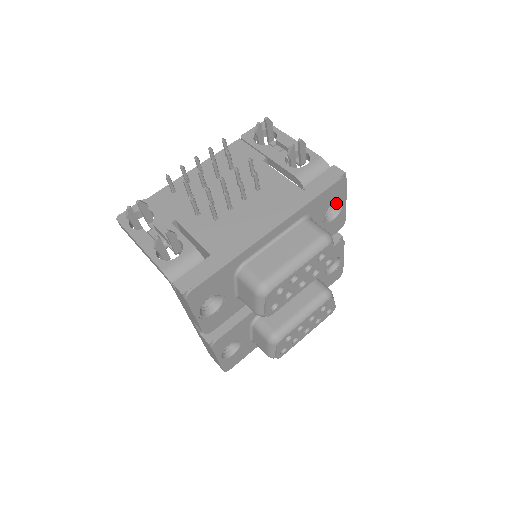
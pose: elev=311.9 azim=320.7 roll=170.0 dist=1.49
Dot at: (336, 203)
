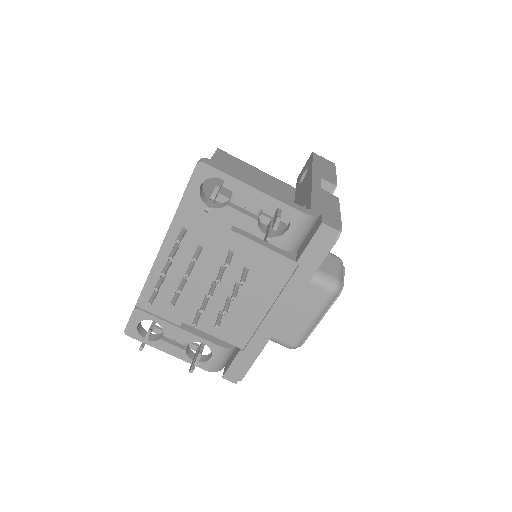
Dot at: occluded
